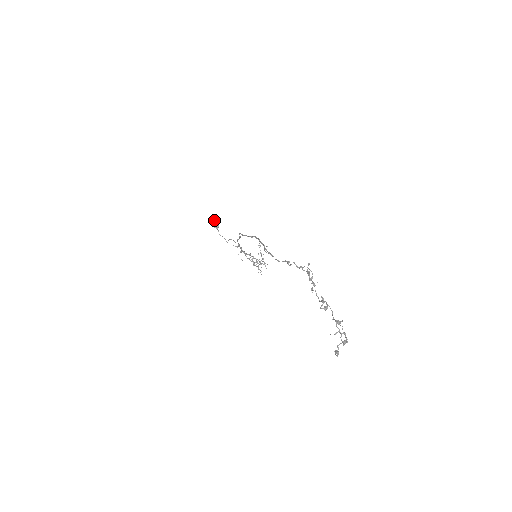
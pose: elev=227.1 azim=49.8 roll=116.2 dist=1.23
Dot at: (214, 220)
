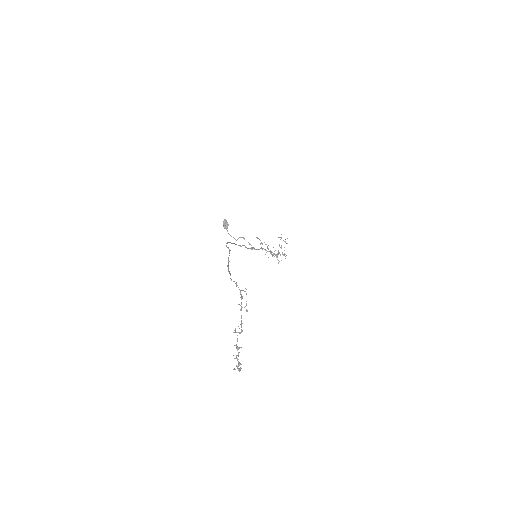
Dot at: (224, 221)
